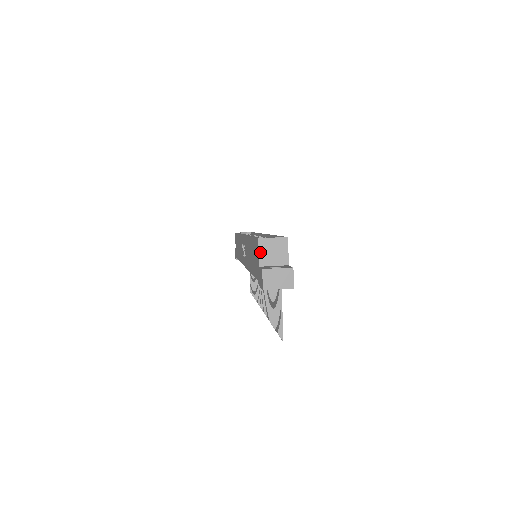
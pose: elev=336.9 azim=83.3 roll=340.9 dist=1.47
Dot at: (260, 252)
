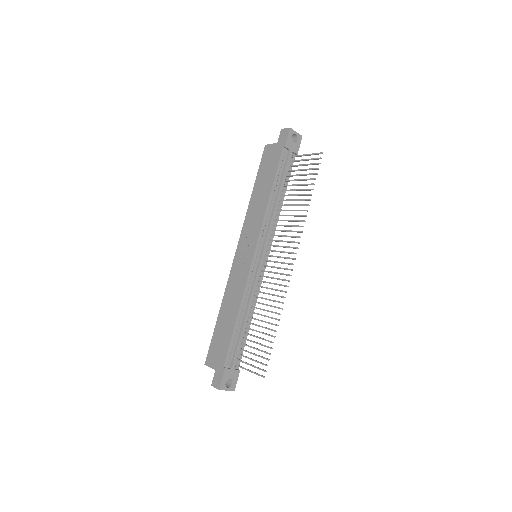
Dot at: (271, 144)
